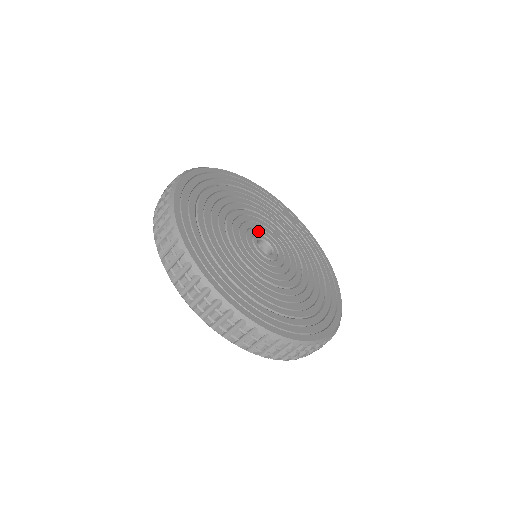
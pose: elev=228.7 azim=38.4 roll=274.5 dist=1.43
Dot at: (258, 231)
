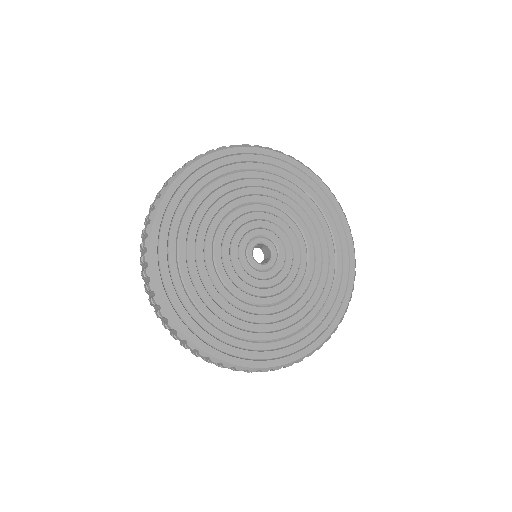
Dot at: (248, 238)
